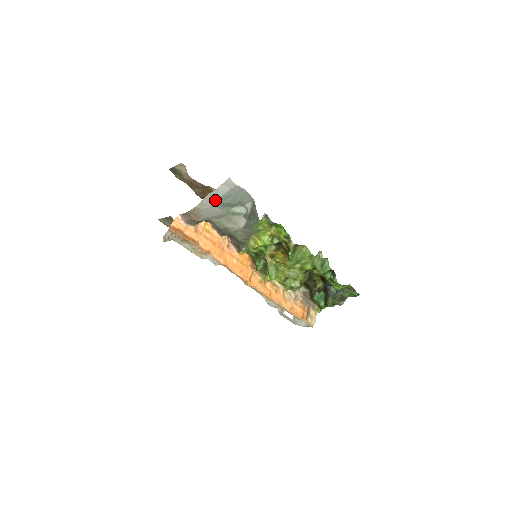
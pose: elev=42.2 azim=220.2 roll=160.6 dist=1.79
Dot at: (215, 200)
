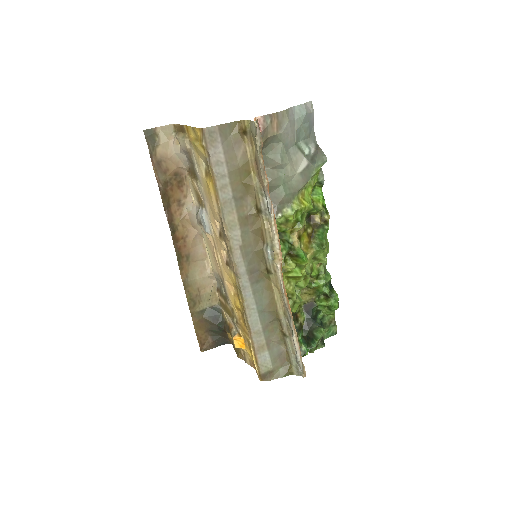
Dot at: (298, 116)
